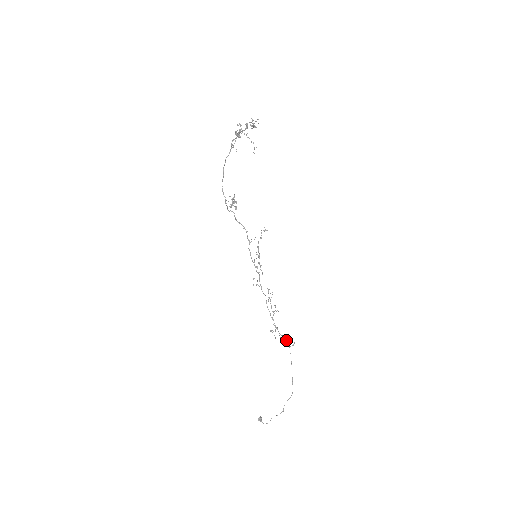
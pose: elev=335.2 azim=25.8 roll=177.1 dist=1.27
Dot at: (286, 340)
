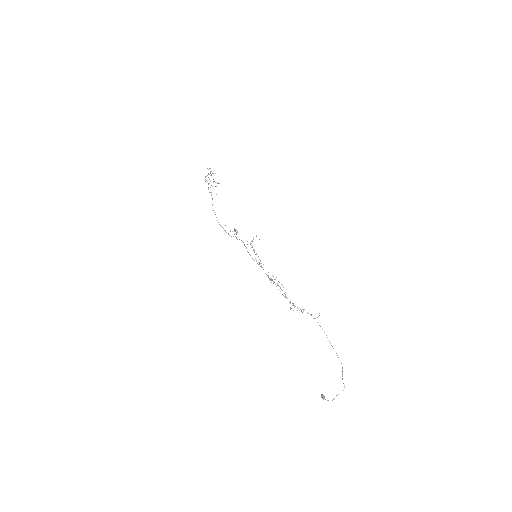
Dot at: occluded
